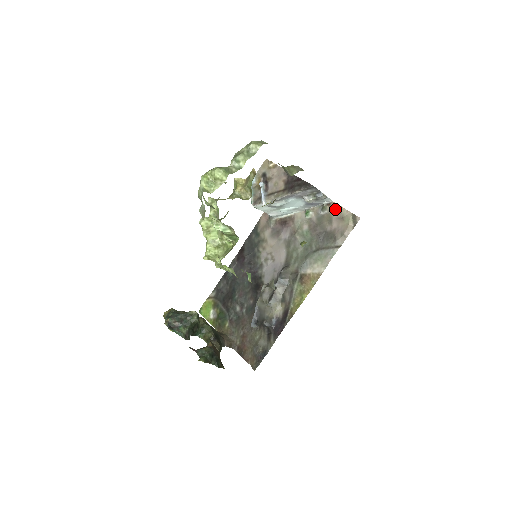
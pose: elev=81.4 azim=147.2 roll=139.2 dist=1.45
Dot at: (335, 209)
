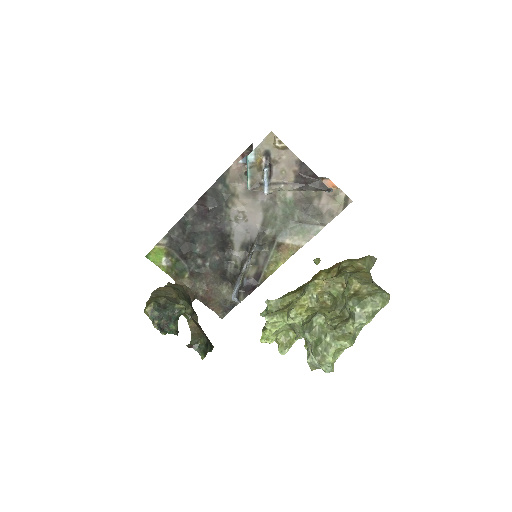
Dot at: (329, 187)
